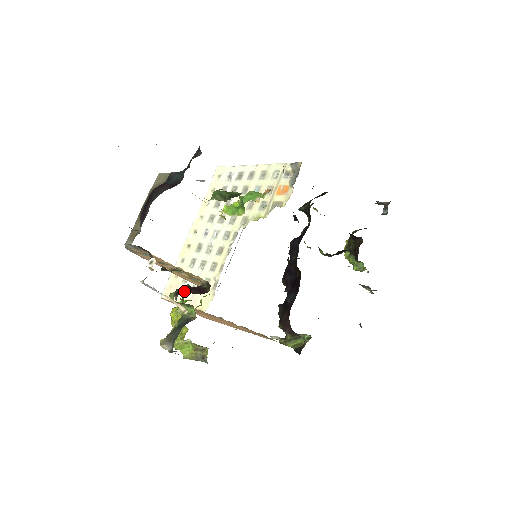
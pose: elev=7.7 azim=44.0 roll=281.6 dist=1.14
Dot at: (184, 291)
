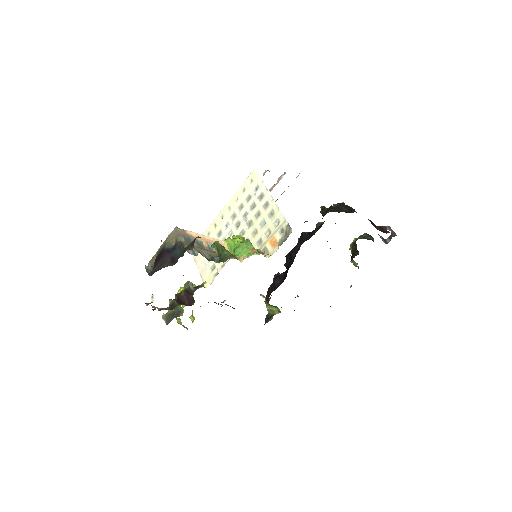
Dot at: (180, 296)
